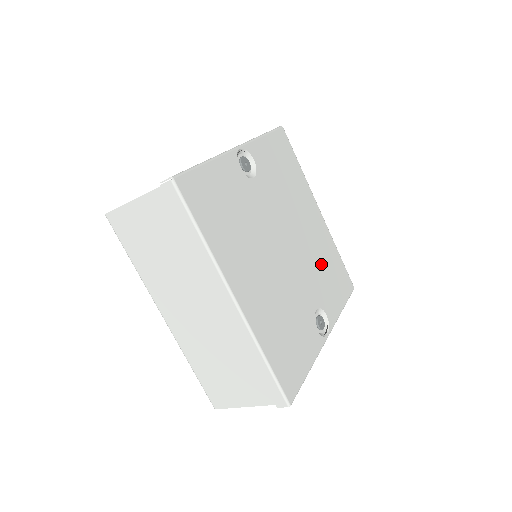
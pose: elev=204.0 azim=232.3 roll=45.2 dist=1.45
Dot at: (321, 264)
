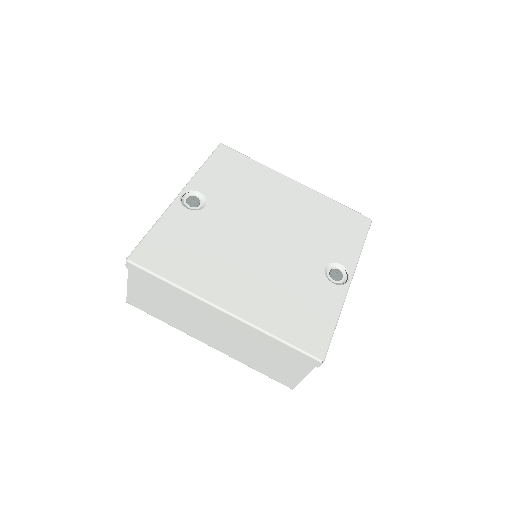
Dot at: (315, 225)
